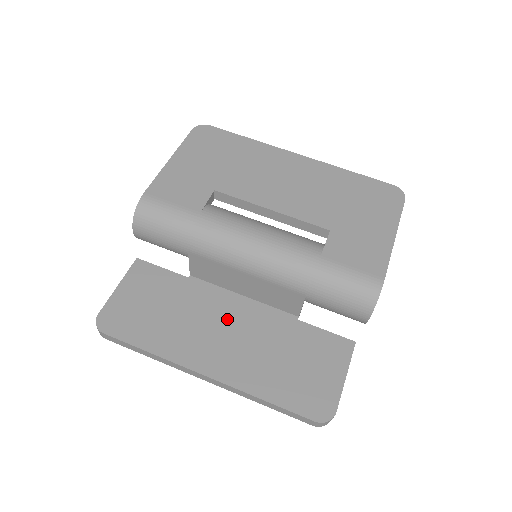
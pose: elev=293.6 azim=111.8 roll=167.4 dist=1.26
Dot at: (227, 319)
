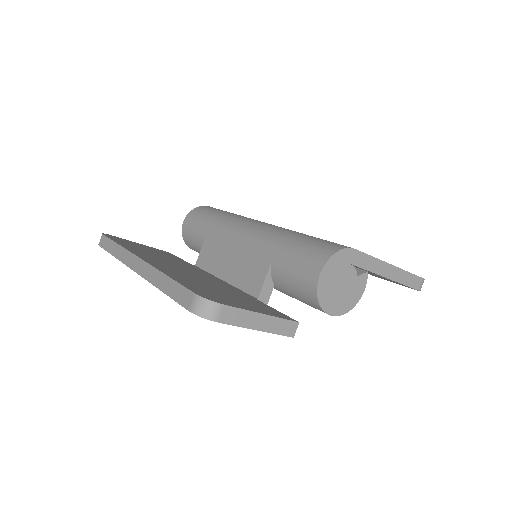
Dot at: (195, 272)
